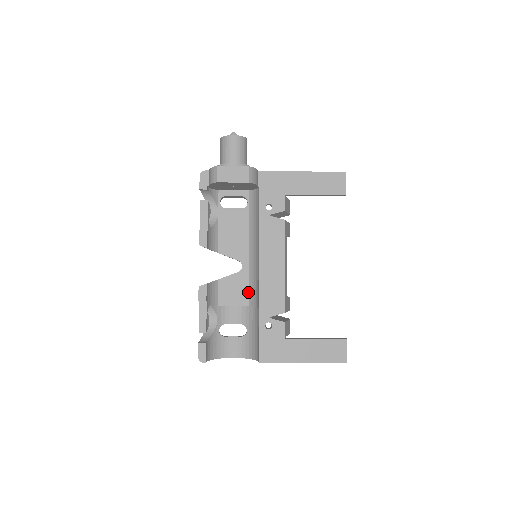
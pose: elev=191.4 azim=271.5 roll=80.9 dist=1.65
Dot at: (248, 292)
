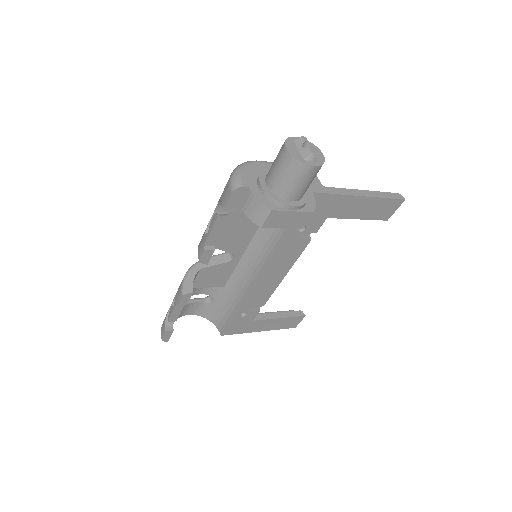
Dot at: (229, 277)
